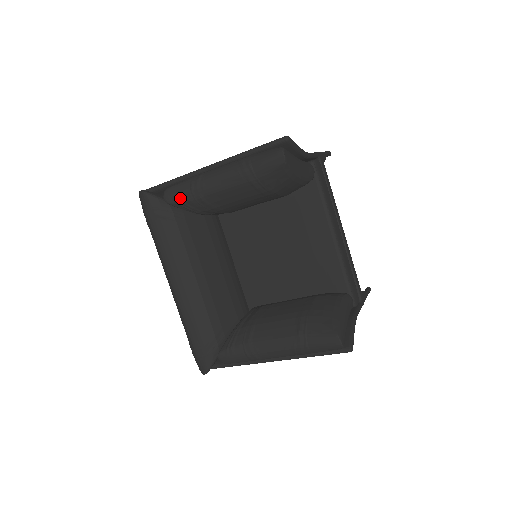
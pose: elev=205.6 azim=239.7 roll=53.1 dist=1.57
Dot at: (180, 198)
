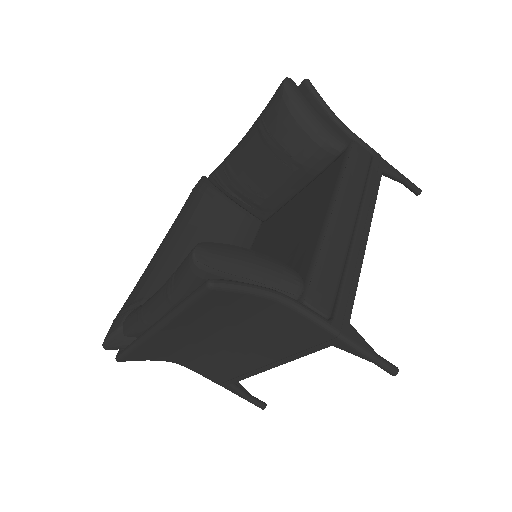
Dot at: (216, 169)
